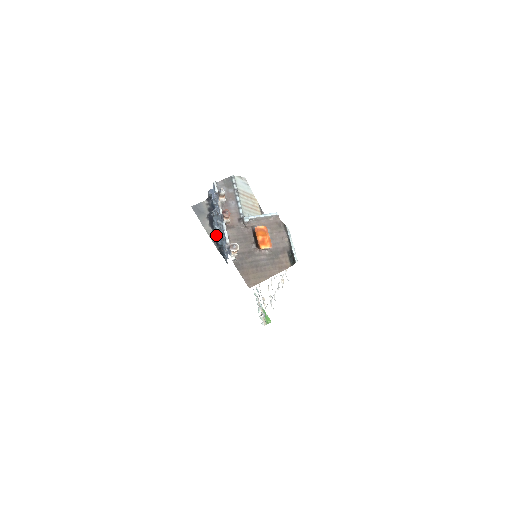
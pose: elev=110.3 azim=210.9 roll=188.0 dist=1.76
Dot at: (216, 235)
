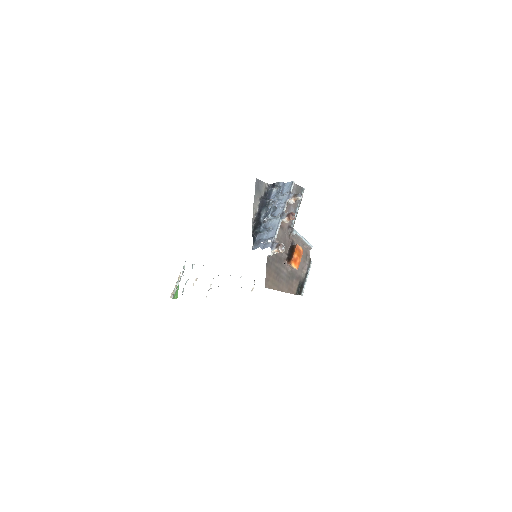
Dot at: (261, 220)
